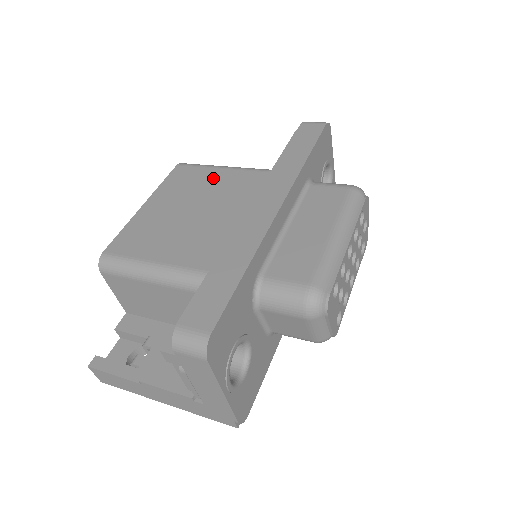
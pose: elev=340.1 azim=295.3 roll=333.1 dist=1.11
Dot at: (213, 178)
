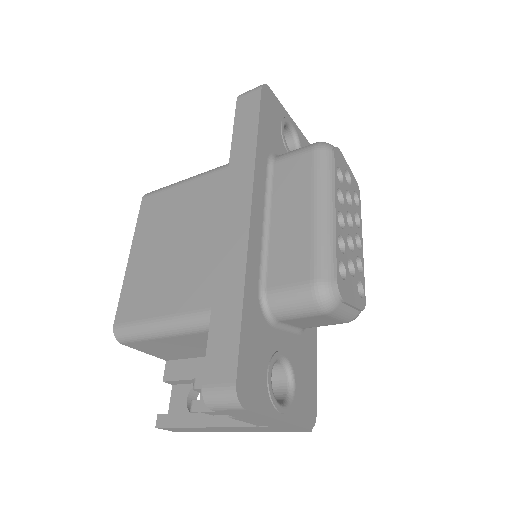
Dot at: (179, 199)
